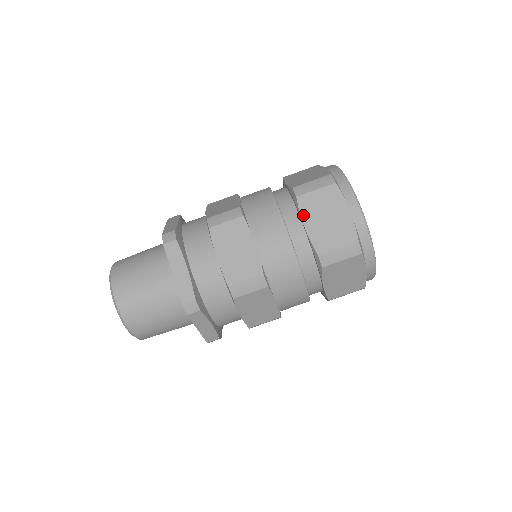
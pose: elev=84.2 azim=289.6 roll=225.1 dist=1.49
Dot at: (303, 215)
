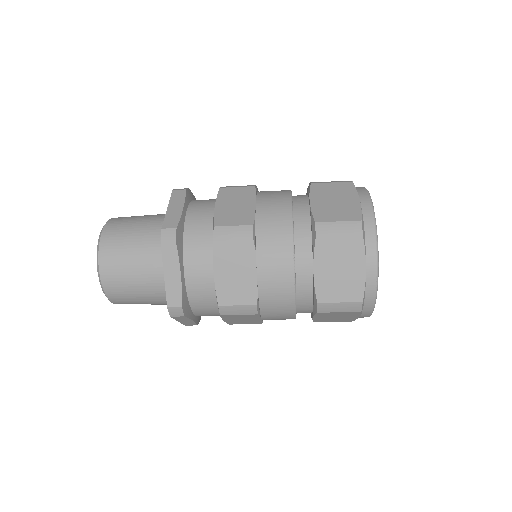
Dot at: (316, 316)
